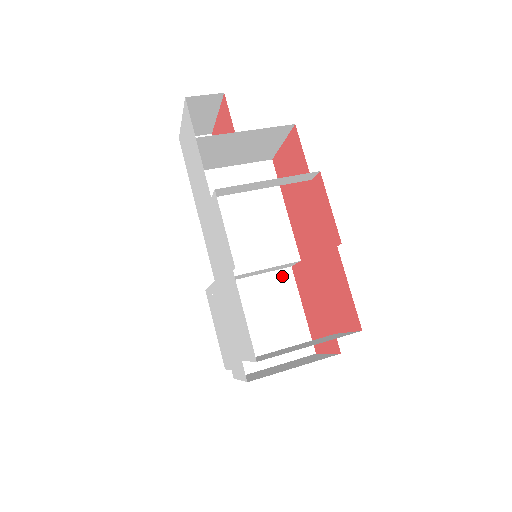
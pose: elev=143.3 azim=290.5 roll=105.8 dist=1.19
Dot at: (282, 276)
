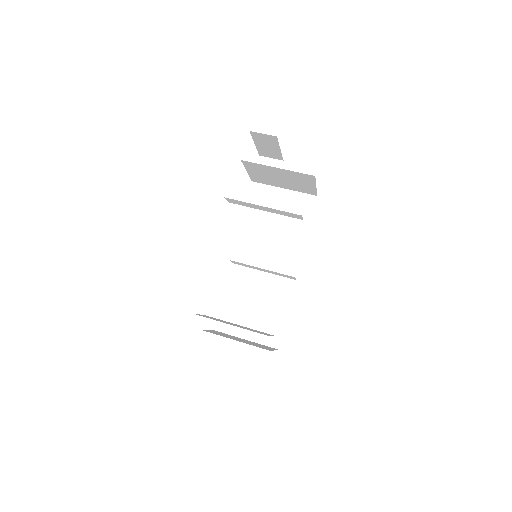
Dot at: (286, 283)
